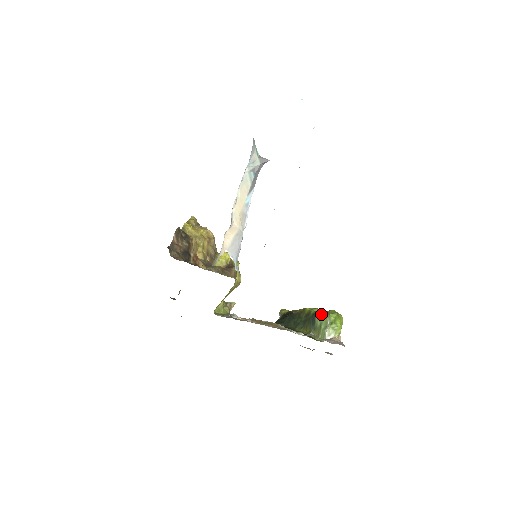
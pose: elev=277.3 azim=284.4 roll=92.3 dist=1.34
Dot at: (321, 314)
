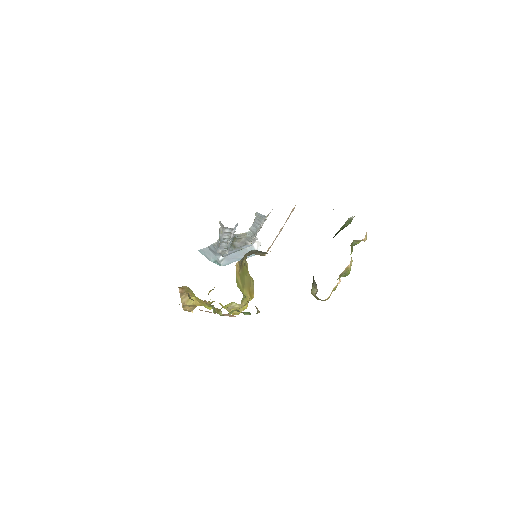
Dot at: occluded
